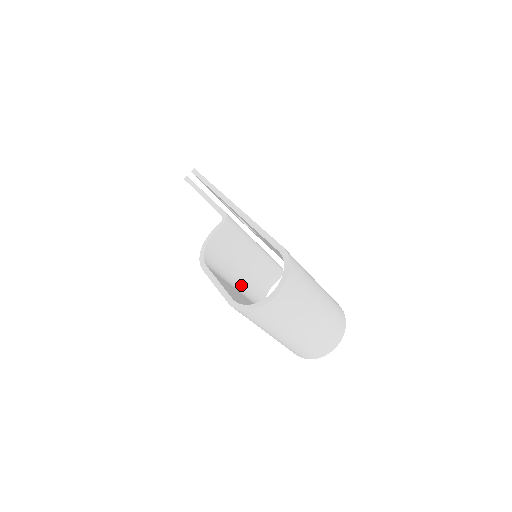
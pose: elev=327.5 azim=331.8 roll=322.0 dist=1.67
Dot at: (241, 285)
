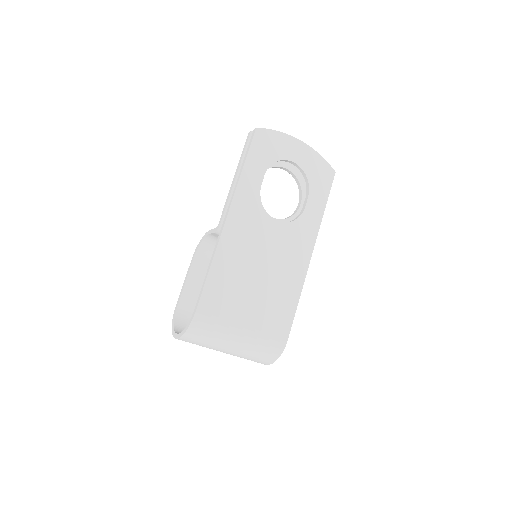
Dot at: occluded
